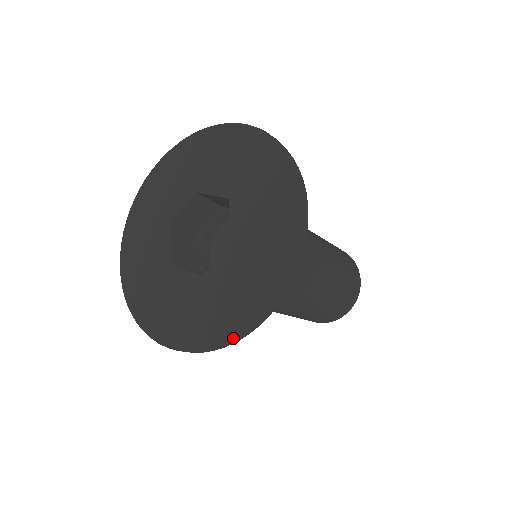
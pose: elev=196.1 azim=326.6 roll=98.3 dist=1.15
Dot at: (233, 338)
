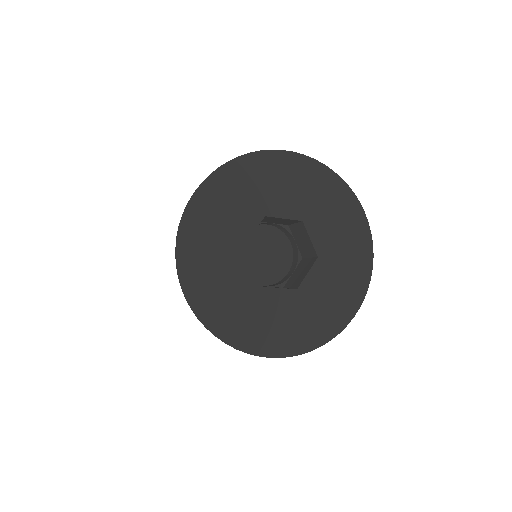
Dot at: (340, 331)
